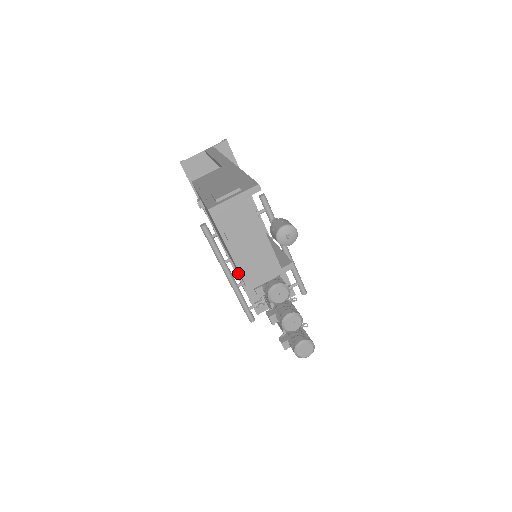
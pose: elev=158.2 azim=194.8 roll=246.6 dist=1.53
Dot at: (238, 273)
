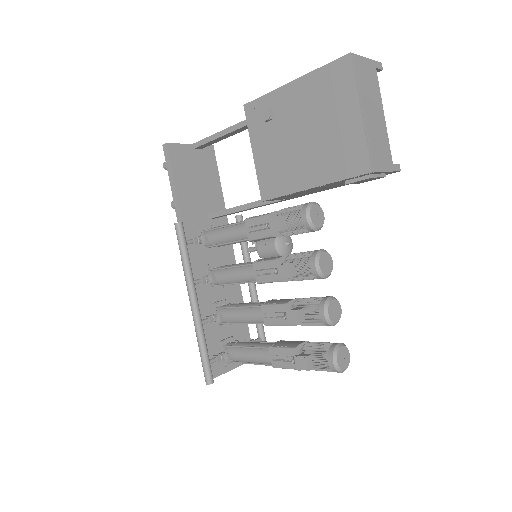
Dot at: (200, 307)
